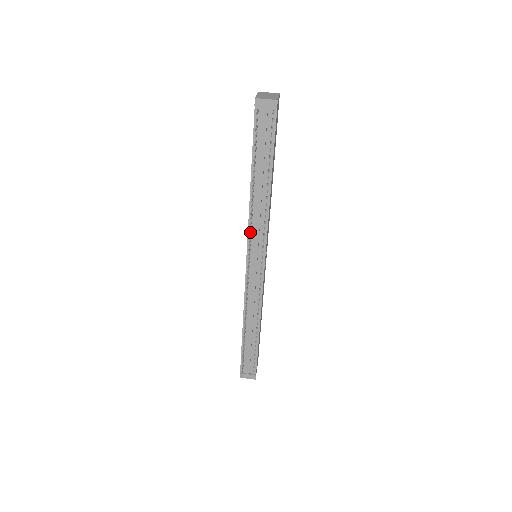
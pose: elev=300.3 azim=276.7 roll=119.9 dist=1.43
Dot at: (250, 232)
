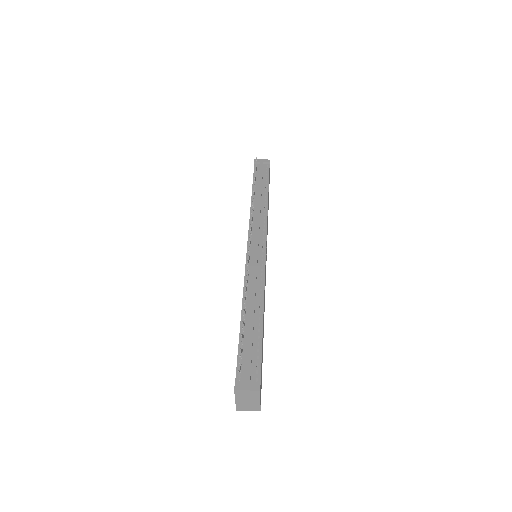
Dot at: occluded
